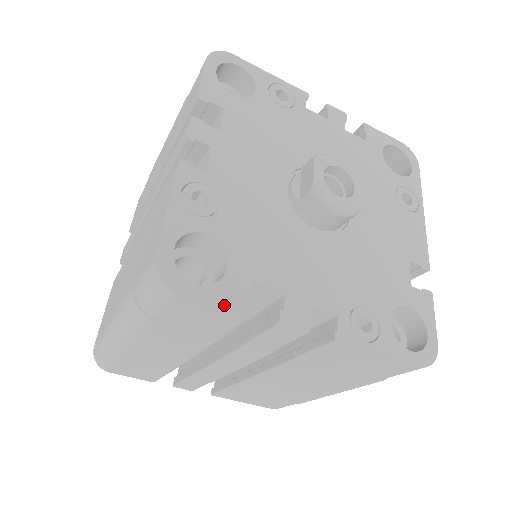
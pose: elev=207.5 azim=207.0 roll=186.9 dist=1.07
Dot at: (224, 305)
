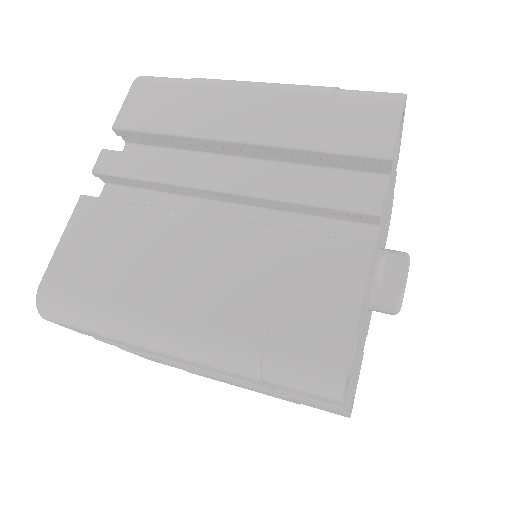
Dot at: occluded
